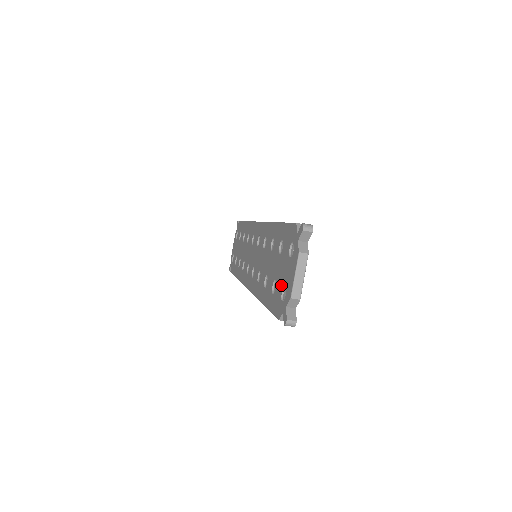
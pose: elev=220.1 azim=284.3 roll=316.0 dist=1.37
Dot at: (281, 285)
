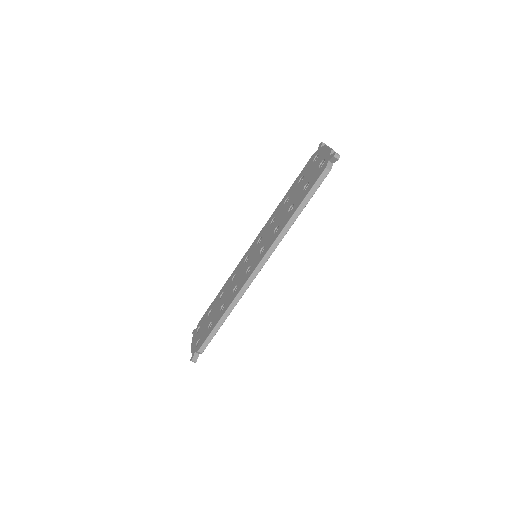
Dot at: (316, 170)
